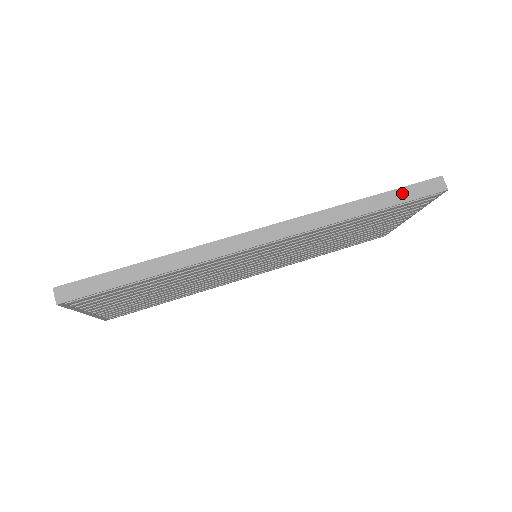
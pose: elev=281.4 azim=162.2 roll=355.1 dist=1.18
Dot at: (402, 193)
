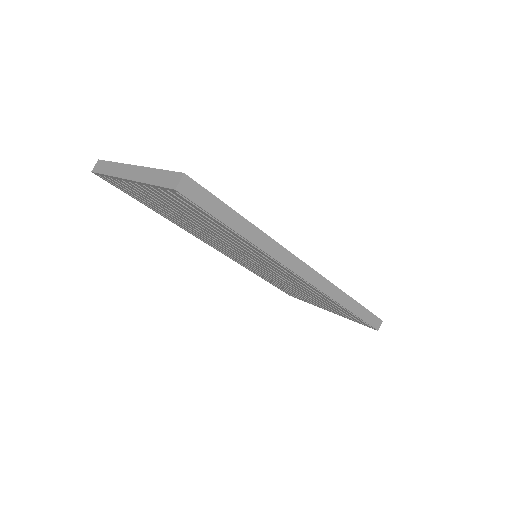
Dot at: (366, 314)
